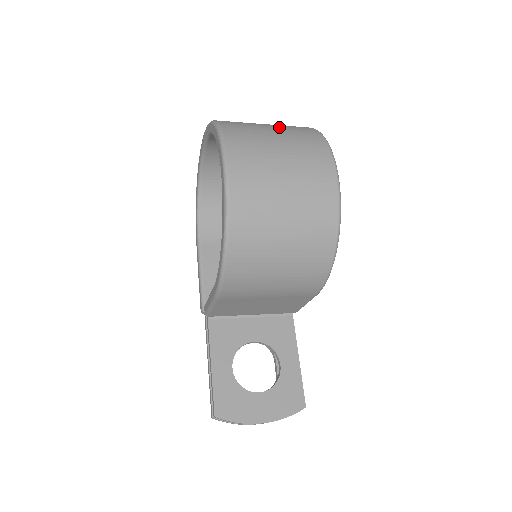
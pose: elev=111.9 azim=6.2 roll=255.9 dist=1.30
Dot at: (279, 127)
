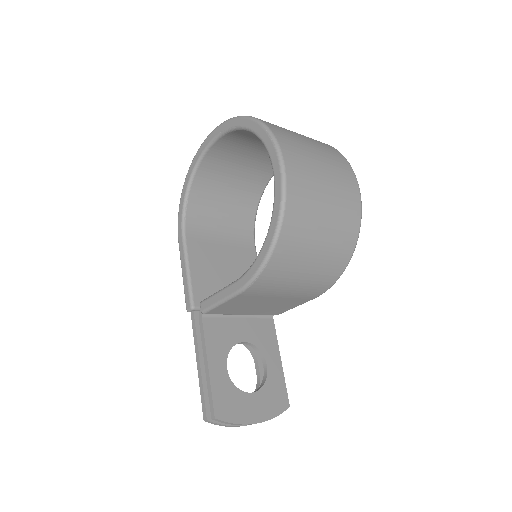
Dot at: occluded
